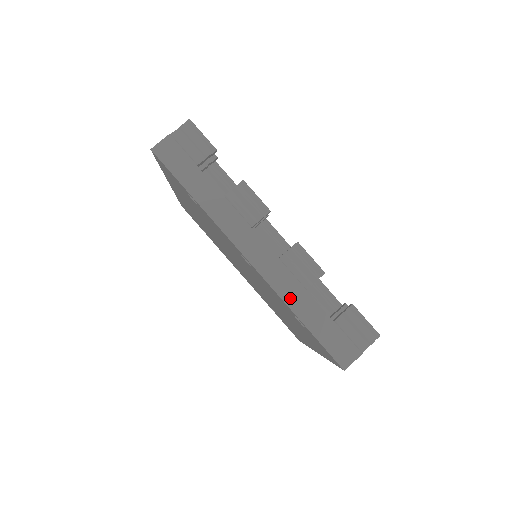
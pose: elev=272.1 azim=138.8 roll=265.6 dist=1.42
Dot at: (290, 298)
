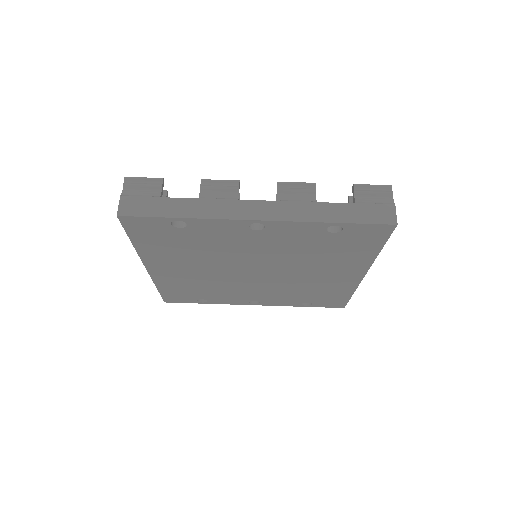
Dot at: (312, 216)
